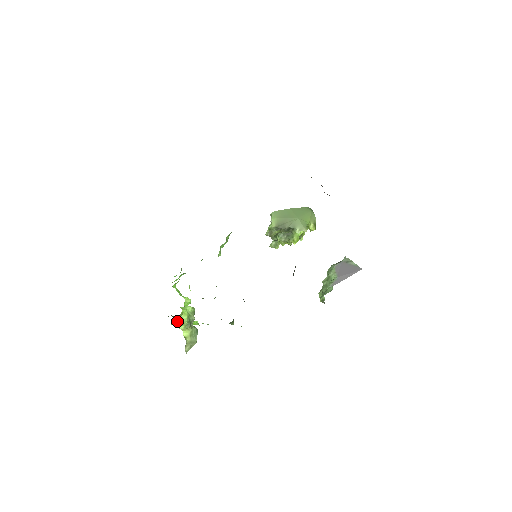
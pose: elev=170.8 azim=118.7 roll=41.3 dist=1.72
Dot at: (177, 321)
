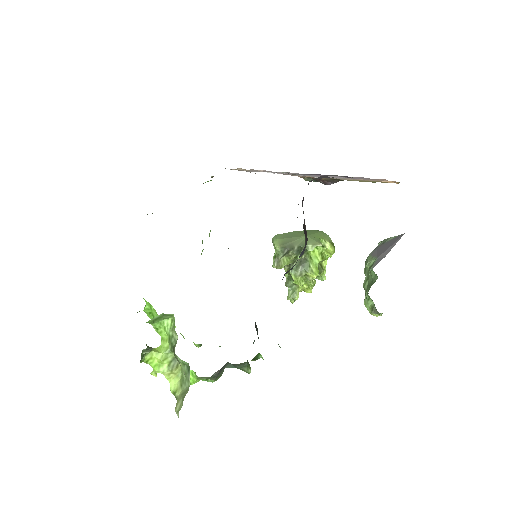
Dot at: (153, 353)
